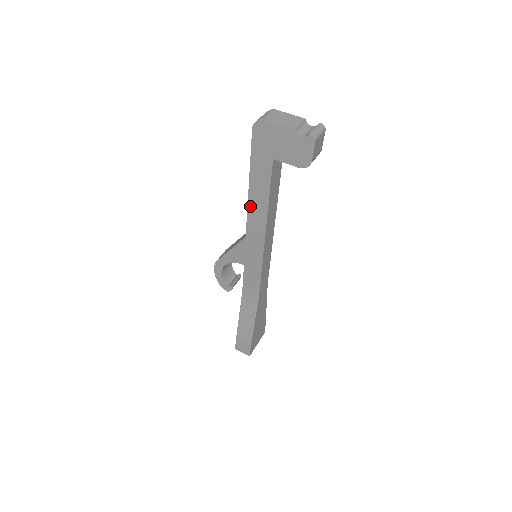
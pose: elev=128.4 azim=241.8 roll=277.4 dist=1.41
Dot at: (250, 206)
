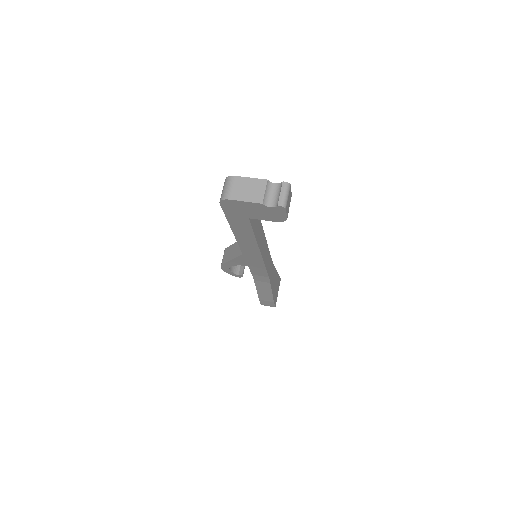
Dot at: (239, 240)
